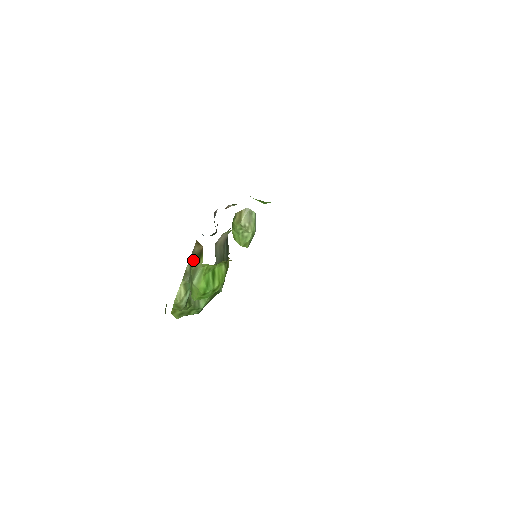
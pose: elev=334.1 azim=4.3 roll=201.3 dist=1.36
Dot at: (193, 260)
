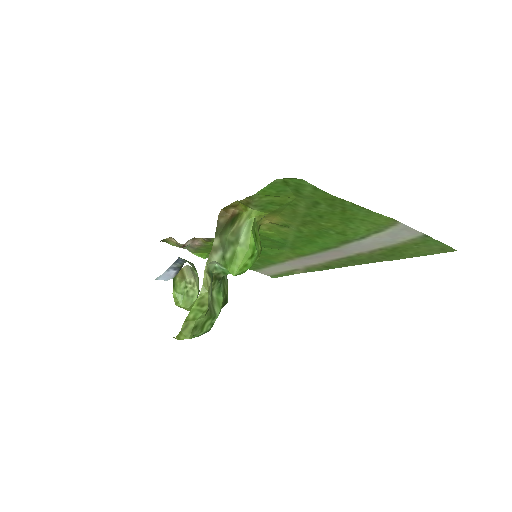
Dot at: (223, 230)
